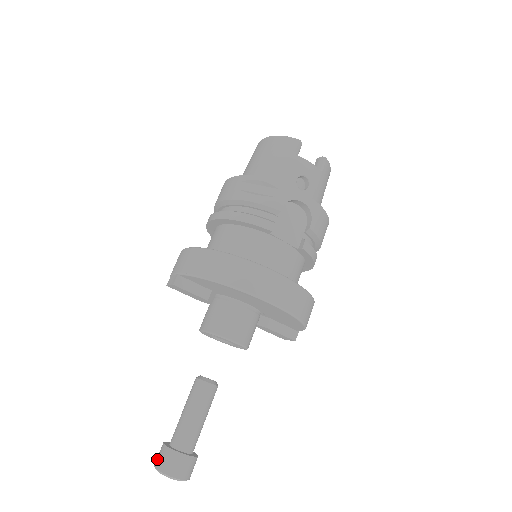
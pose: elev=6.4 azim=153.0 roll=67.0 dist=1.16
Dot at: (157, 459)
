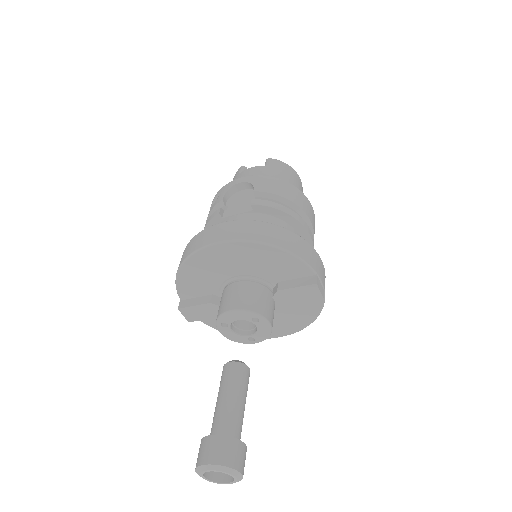
Dot at: occluded
